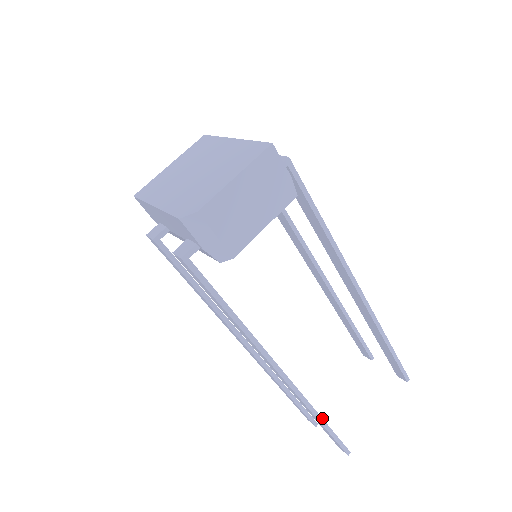
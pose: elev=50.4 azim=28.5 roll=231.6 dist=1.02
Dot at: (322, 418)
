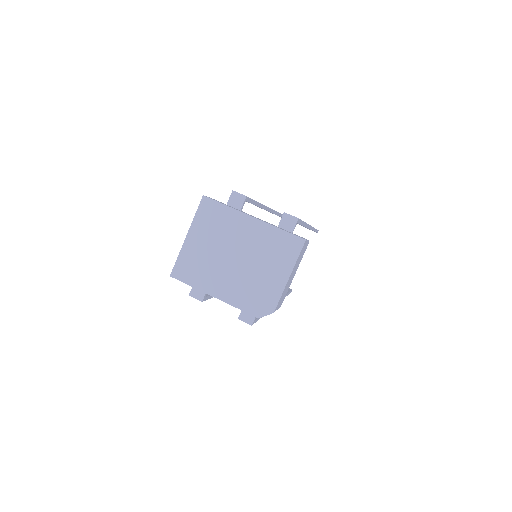
Dot at: (286, 295)
